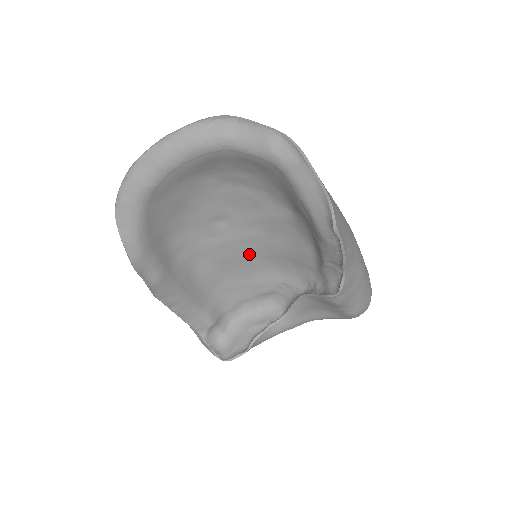
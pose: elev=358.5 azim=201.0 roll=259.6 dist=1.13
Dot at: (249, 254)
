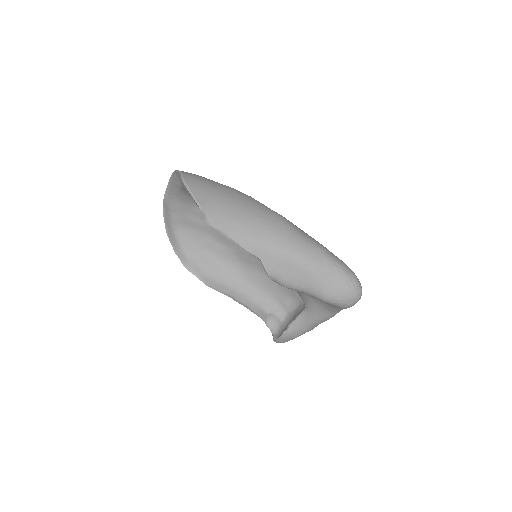
Dot at: occluded
